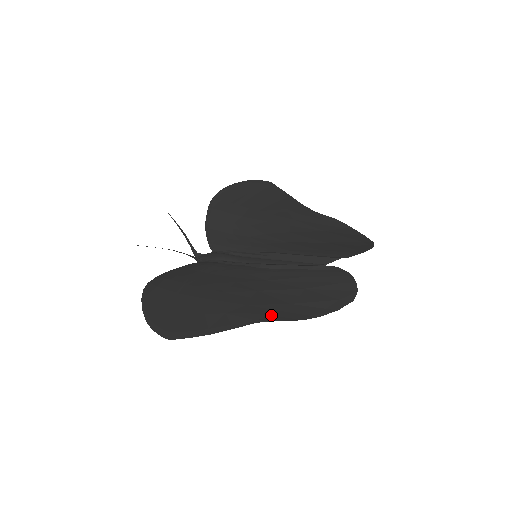
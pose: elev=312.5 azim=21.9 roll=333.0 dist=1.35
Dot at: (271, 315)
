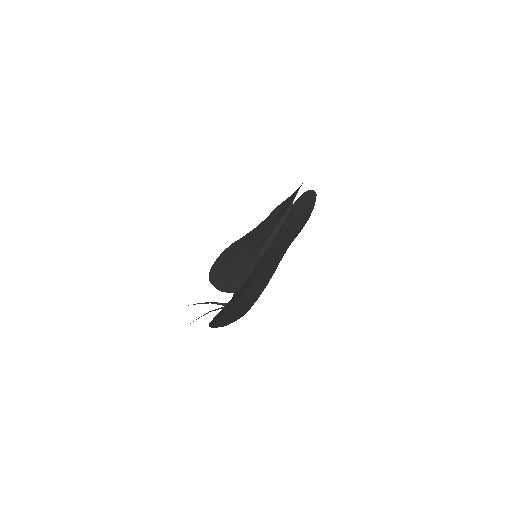
Dot at: (287, 247)
